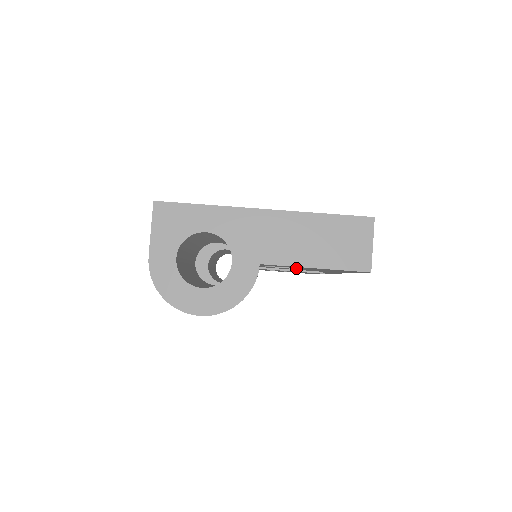
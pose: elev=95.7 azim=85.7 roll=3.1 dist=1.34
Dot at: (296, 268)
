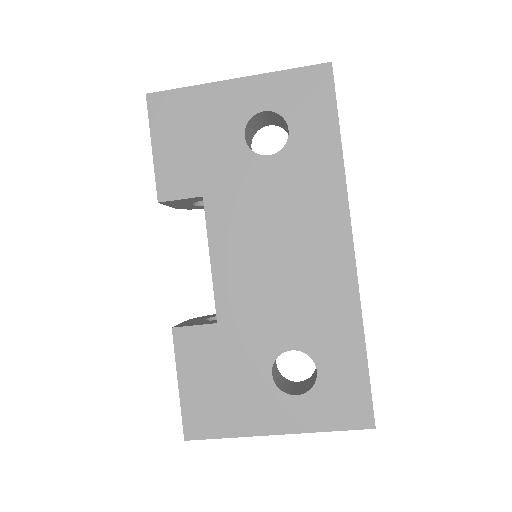
Dot at: occluded
